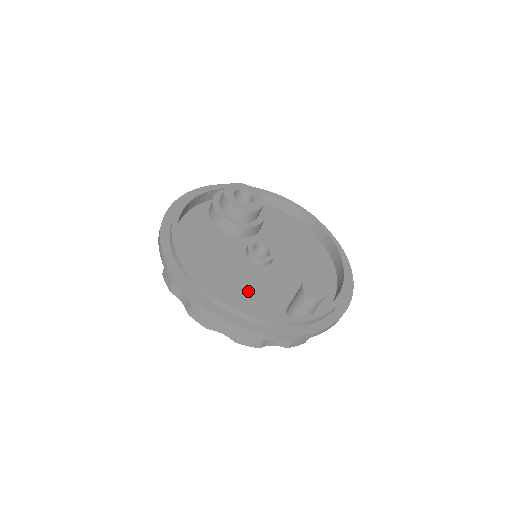
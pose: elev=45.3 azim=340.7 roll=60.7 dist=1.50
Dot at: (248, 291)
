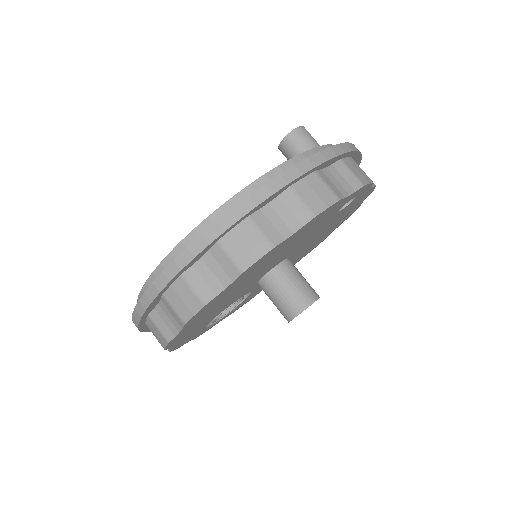
Dot at: occluded
